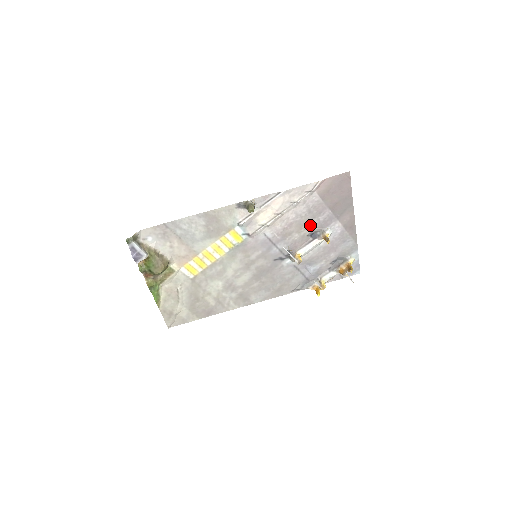
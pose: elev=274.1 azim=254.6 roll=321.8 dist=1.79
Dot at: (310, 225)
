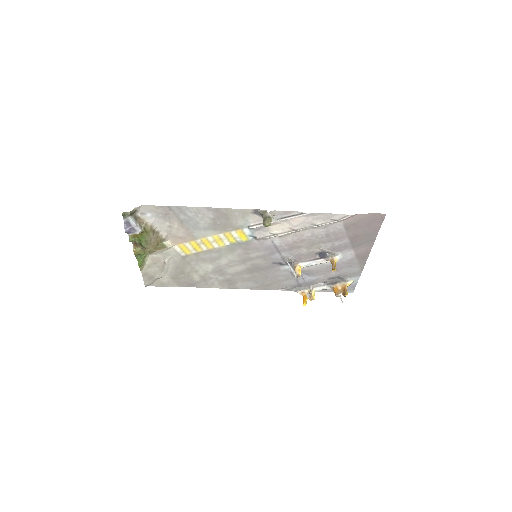
Dot at: (322, 246)
